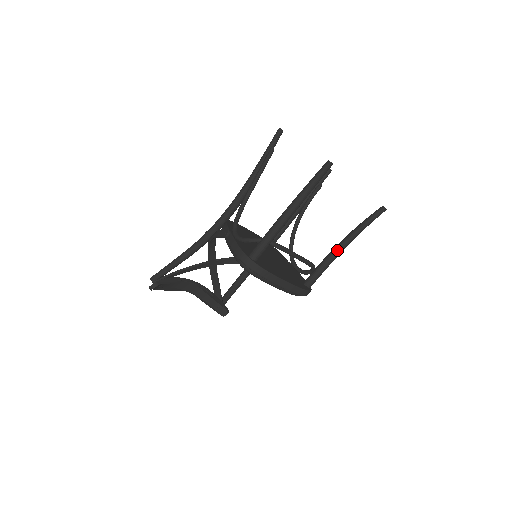
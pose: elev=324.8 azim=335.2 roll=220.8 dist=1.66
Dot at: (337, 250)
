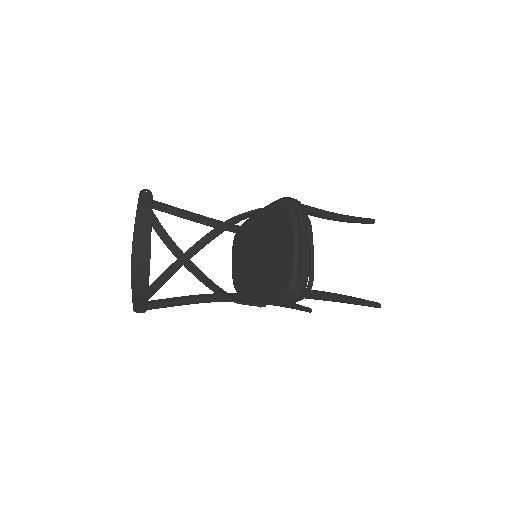
Dot at: (336, 294)
